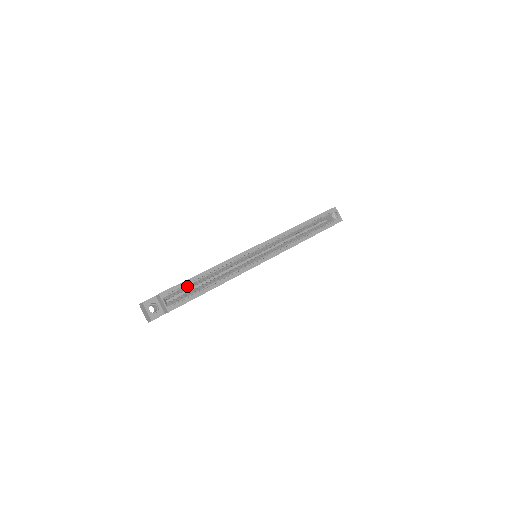
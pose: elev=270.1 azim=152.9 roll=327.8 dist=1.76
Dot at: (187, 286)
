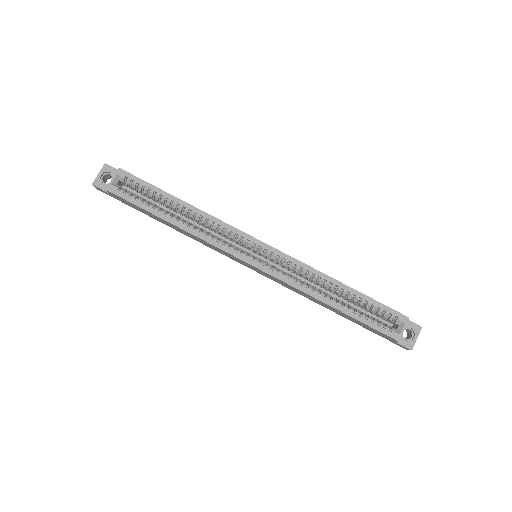
Dot at: (150, 192)
